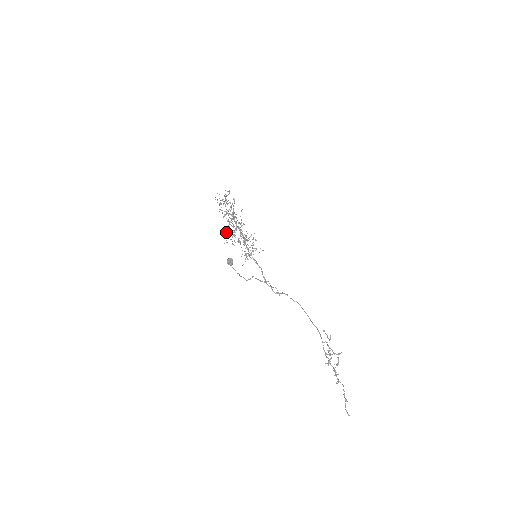
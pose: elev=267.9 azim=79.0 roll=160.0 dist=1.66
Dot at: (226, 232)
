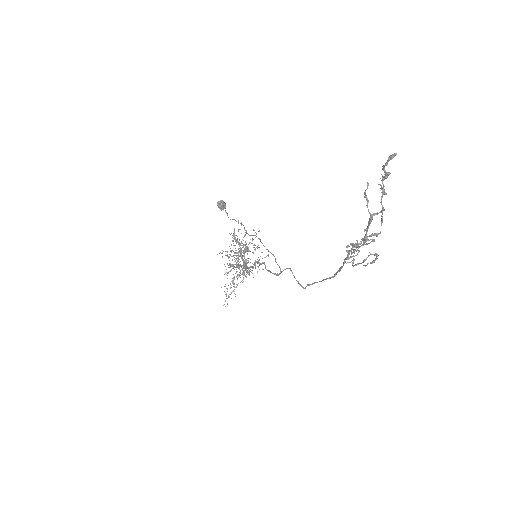
Dot at: occluded
